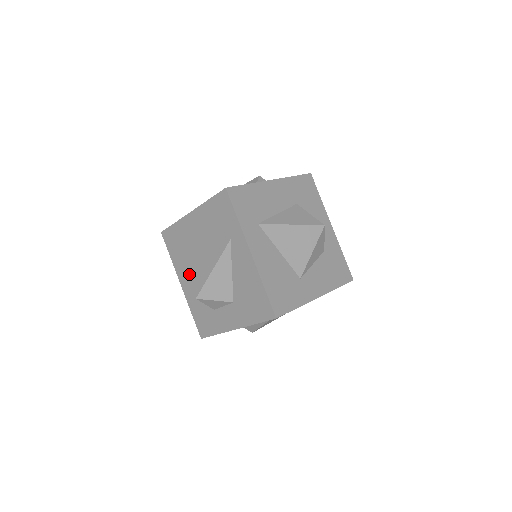
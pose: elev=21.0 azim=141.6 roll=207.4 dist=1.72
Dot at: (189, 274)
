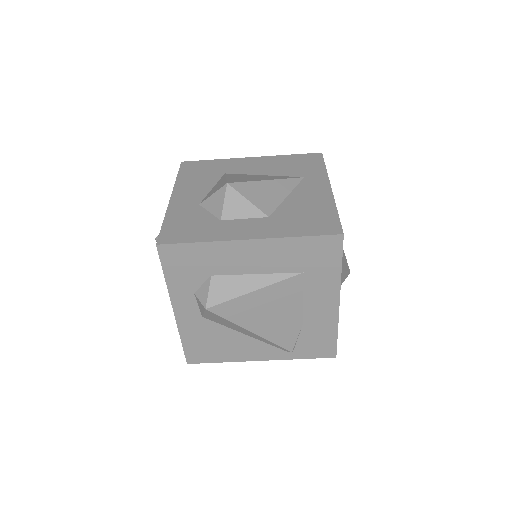
Dot at: (200, 191)
